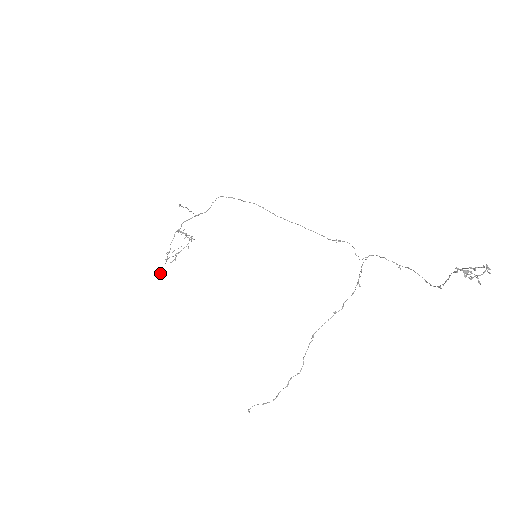
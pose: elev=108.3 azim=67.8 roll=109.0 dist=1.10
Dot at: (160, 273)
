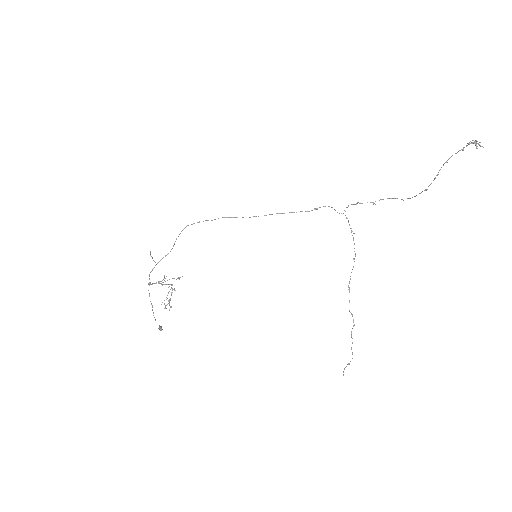
Dot at: occluded
